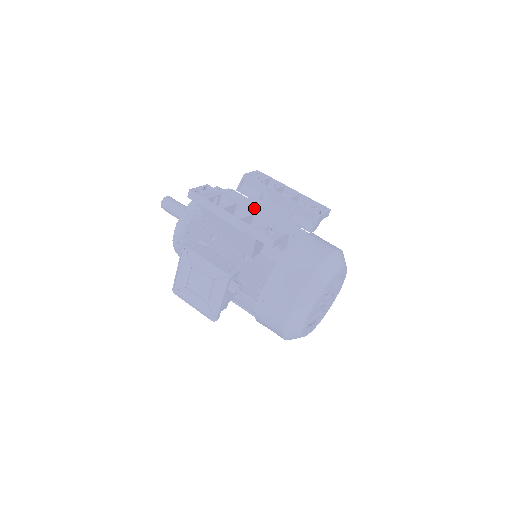
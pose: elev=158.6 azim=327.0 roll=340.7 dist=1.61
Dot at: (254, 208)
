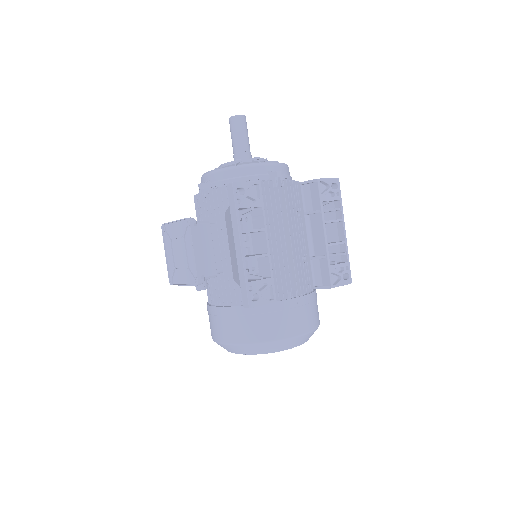
Dot at: (288, 227)
